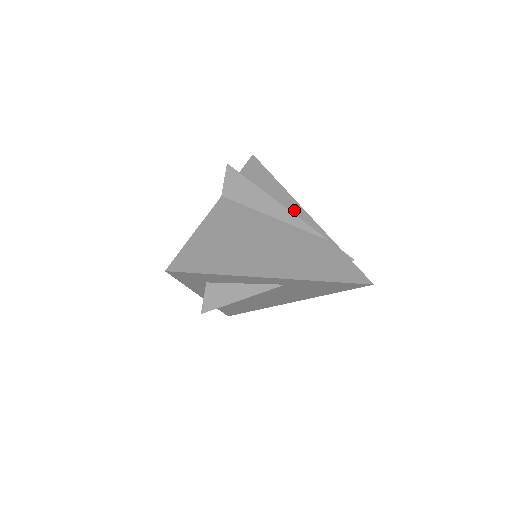
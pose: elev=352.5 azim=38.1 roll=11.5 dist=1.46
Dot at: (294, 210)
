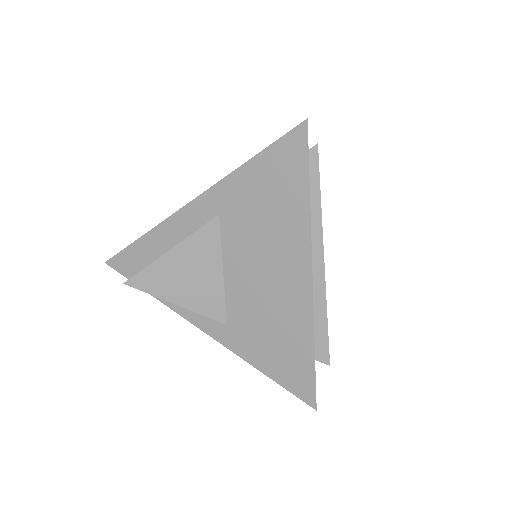
Dot at: occluded
